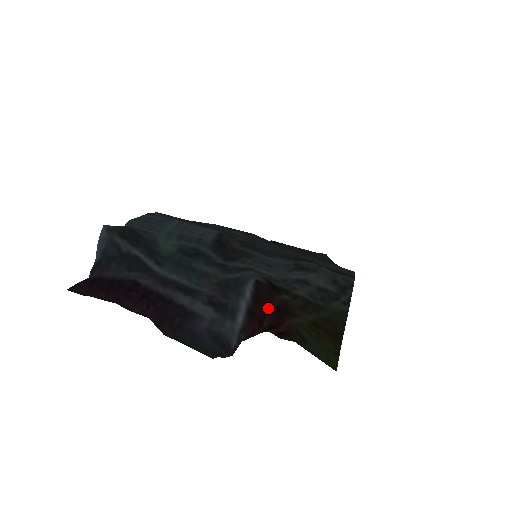
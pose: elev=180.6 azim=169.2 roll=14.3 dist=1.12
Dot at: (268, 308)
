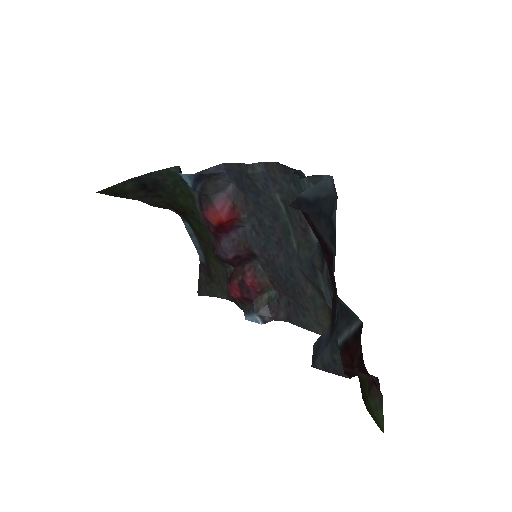
Dot at: (357, 350)
